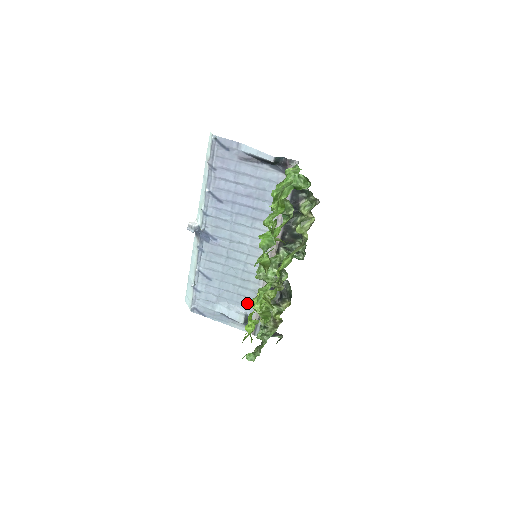
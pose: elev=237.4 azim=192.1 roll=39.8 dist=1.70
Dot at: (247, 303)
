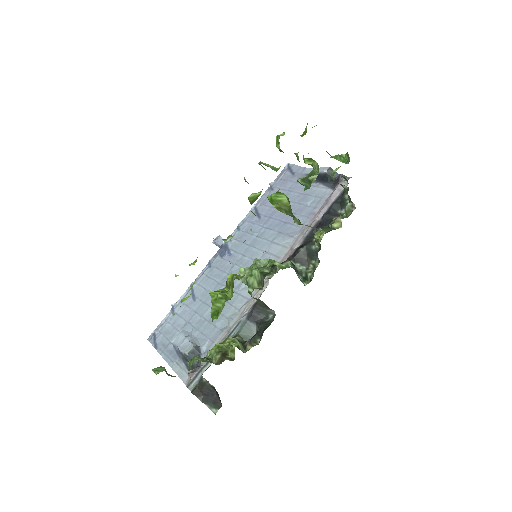
Dot at: (211, 336)
